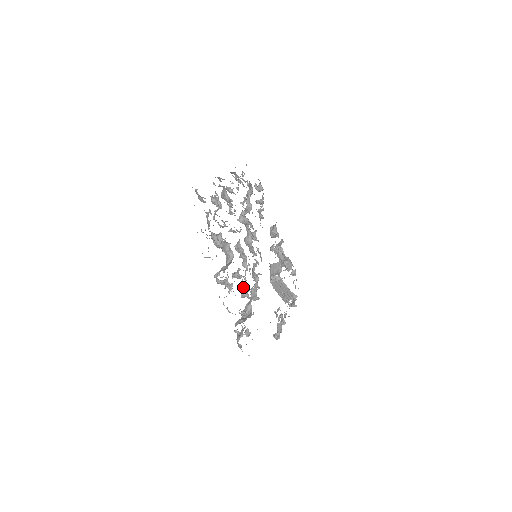
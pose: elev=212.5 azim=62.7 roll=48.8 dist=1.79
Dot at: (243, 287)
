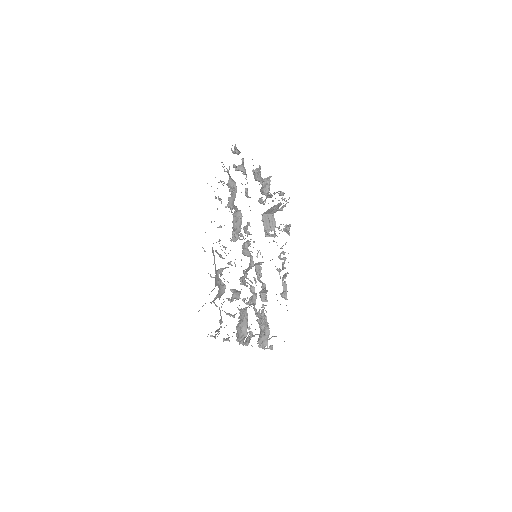
Dot at: (257, 312)
